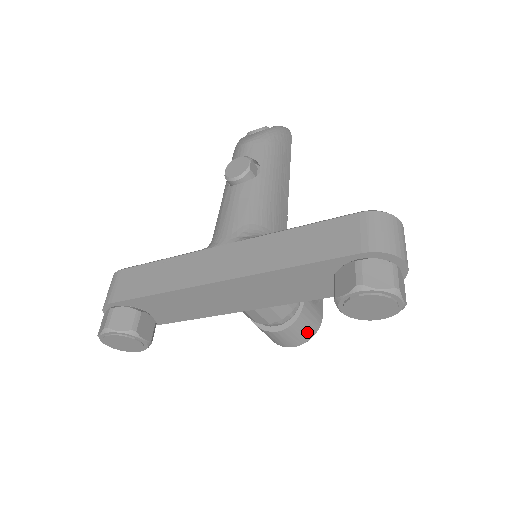
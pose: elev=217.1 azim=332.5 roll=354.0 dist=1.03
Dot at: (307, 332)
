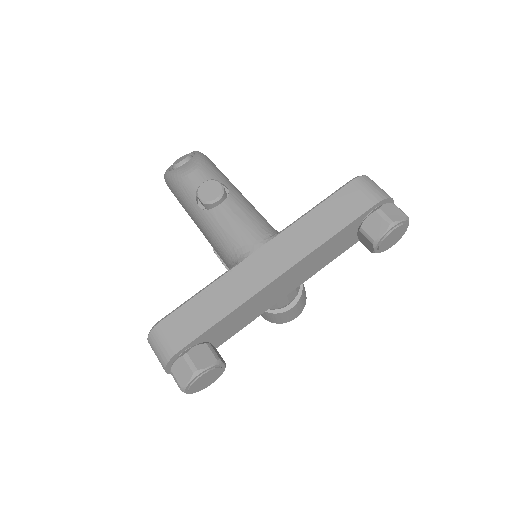
Dot at: (304, 299)
